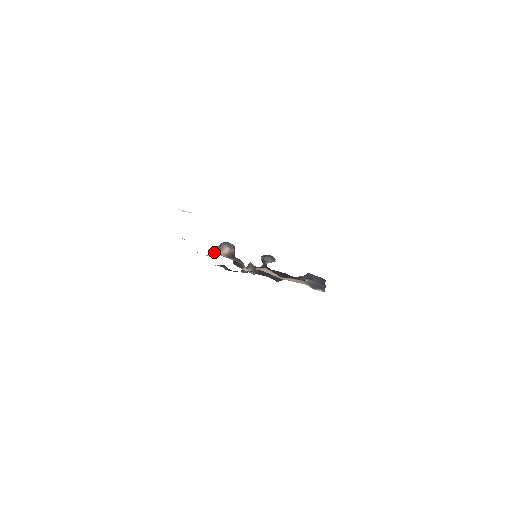
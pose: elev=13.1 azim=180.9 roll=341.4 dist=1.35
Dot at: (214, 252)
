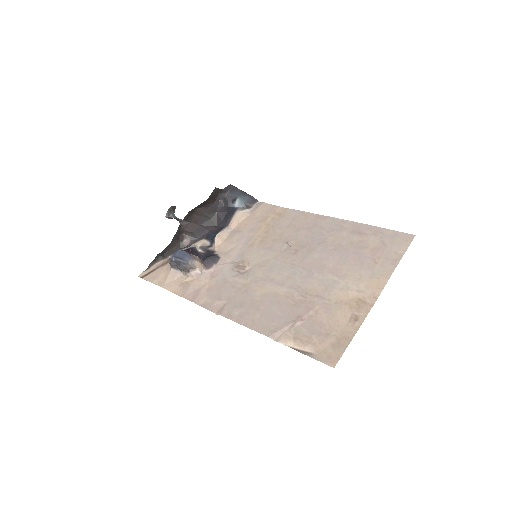
Dot at: (193, 276)
